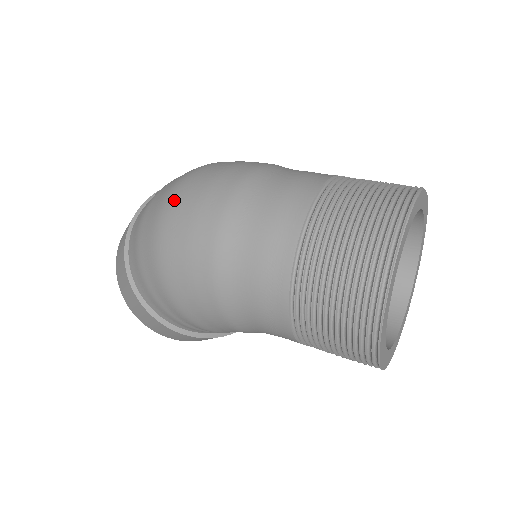
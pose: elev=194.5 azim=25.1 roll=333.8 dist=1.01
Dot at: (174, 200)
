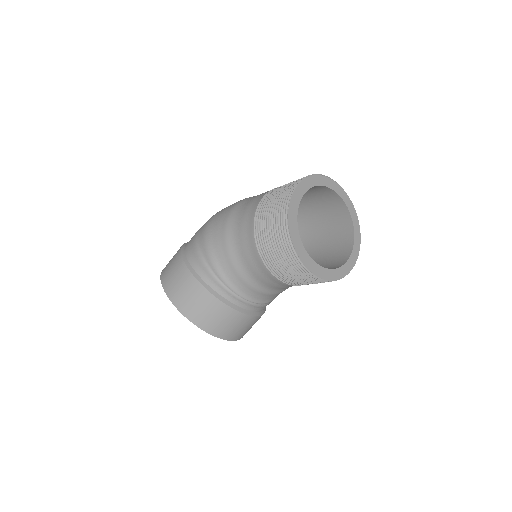
Dot at: occluded
